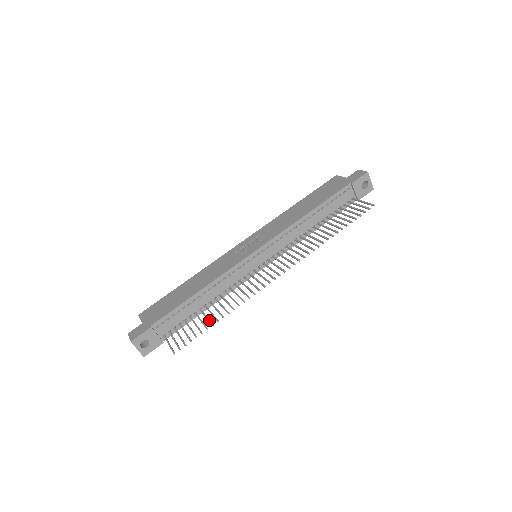
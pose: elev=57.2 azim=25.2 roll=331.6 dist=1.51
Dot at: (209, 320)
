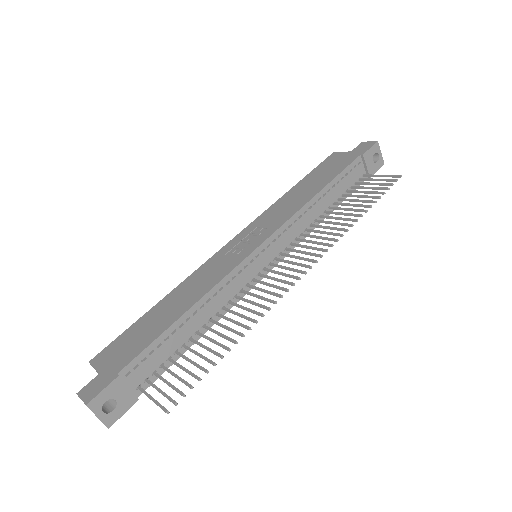
Dot at: (213, 351)
